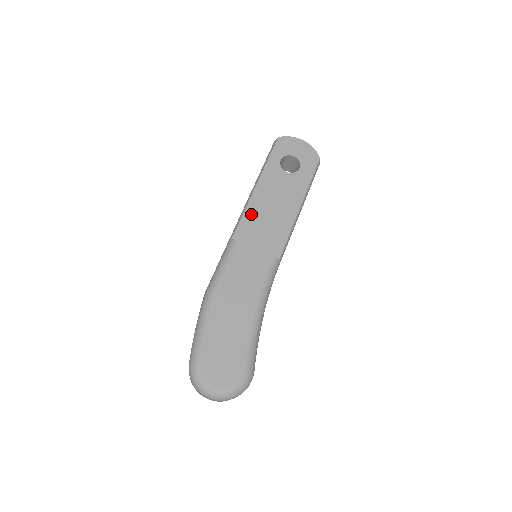
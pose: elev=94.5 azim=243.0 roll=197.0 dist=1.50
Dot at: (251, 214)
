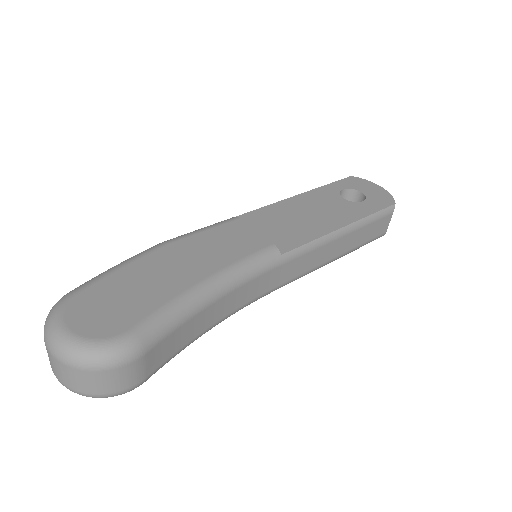
Dot at: (274, 209)
